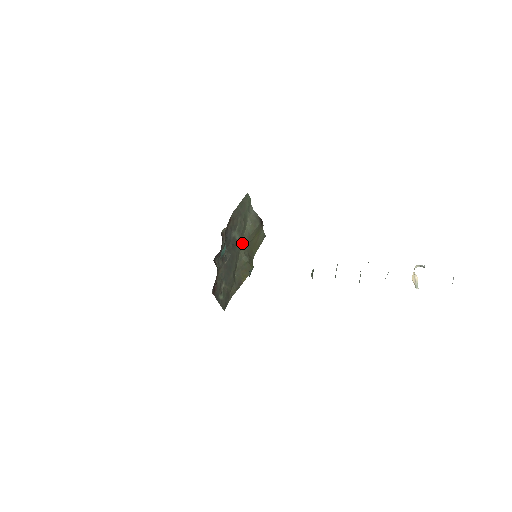
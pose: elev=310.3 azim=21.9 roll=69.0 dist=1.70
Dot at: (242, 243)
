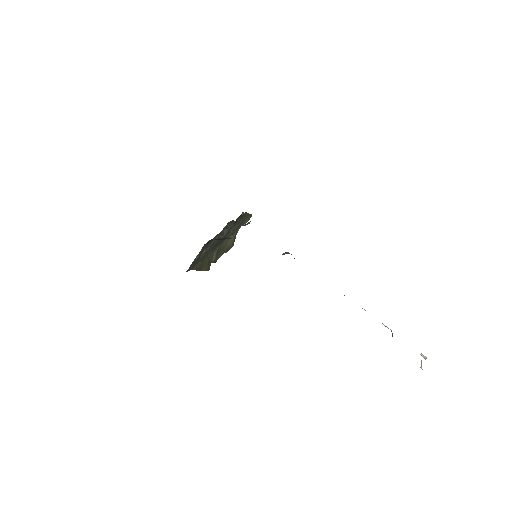
Dot at: (223, 242)
